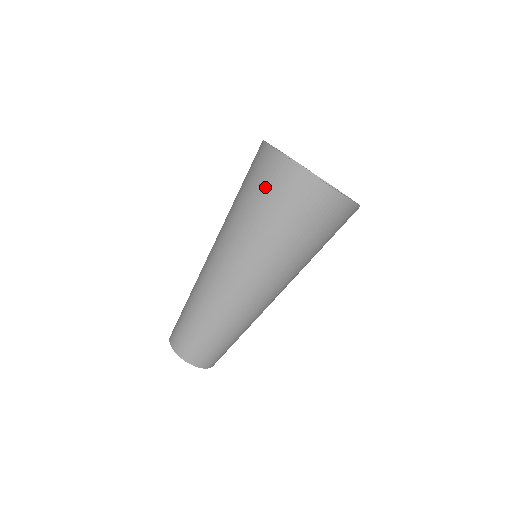
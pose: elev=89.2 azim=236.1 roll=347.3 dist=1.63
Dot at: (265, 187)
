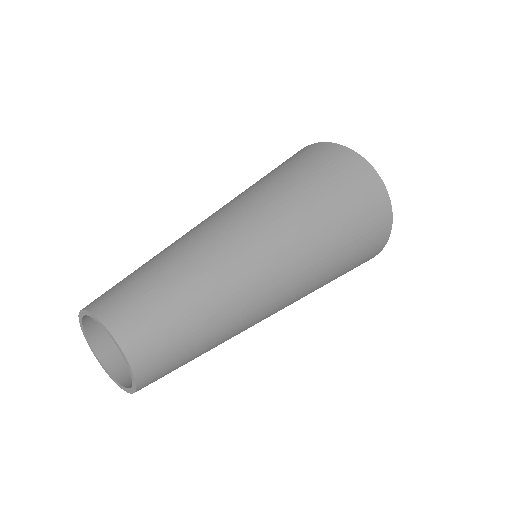
Dot at: (361, 207)
